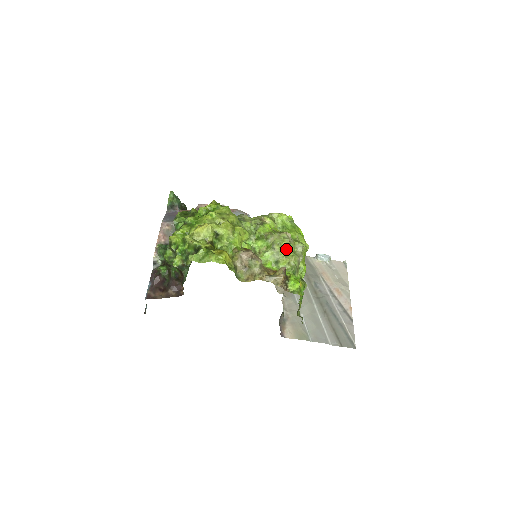
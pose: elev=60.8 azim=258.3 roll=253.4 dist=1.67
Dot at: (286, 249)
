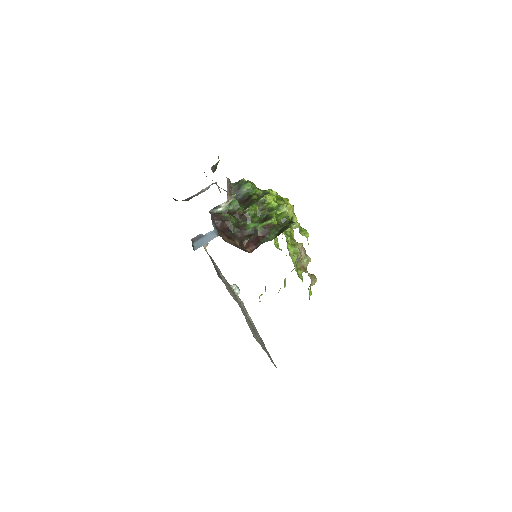
Dot at: occluded
